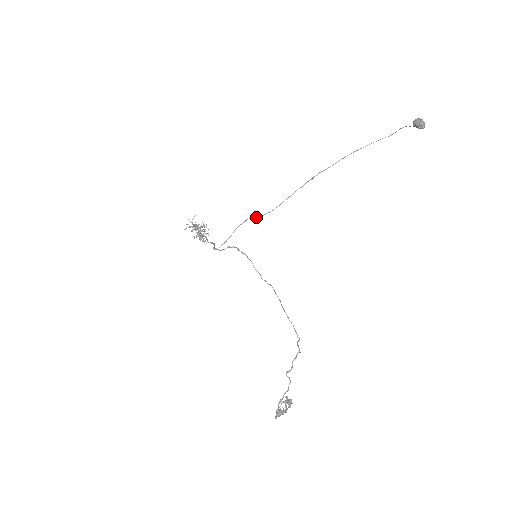
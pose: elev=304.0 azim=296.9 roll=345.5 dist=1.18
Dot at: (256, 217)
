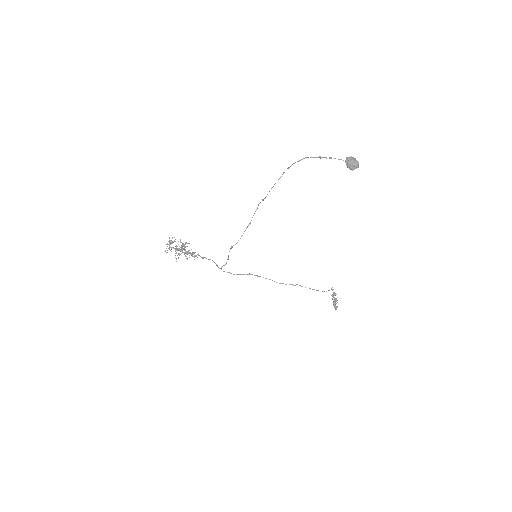
Dot at: occluded
